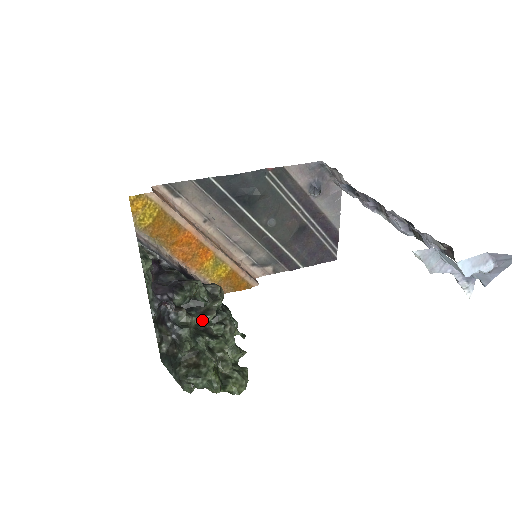
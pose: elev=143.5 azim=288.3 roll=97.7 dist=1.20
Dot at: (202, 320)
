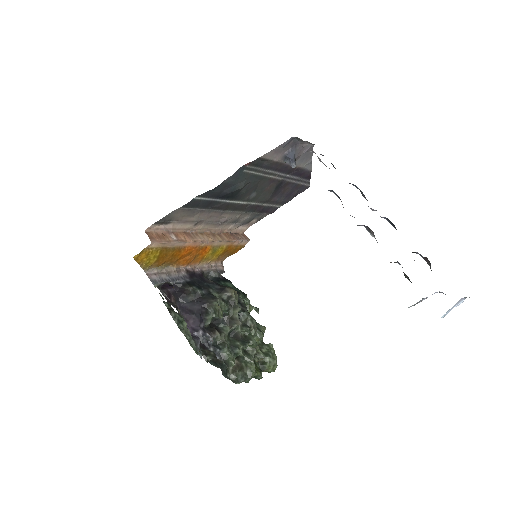
Dot at: (231, 330)
